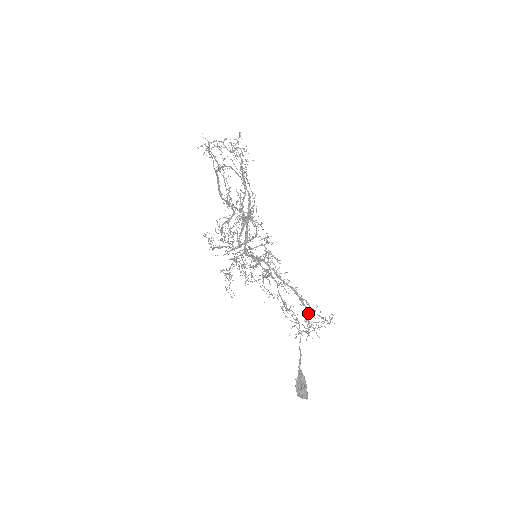
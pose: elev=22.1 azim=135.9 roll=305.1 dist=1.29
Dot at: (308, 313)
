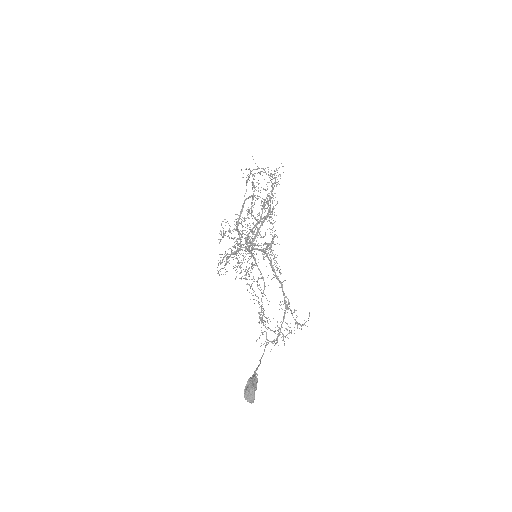
Dot at: (285, 313)
